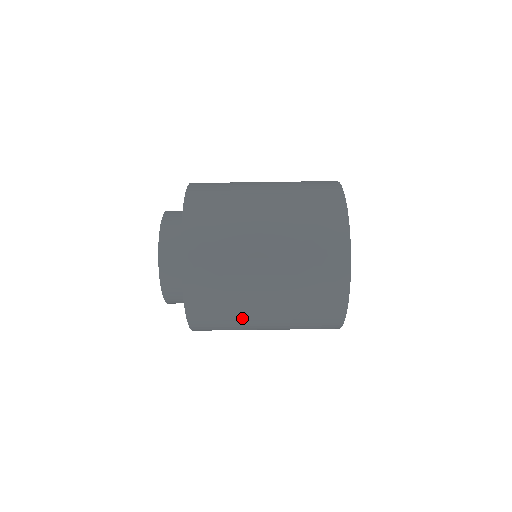
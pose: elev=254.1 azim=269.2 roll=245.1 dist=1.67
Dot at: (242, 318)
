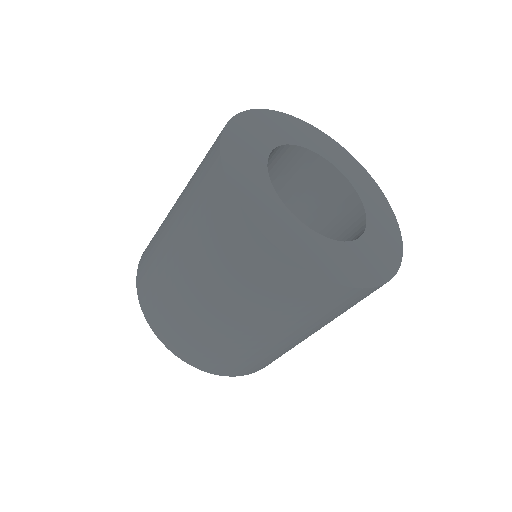
Dot at: occluded
